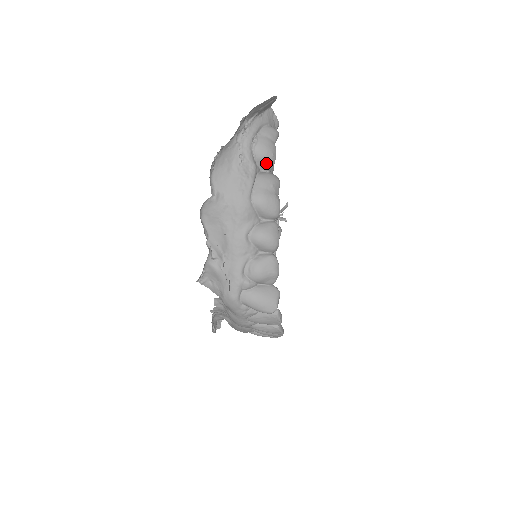
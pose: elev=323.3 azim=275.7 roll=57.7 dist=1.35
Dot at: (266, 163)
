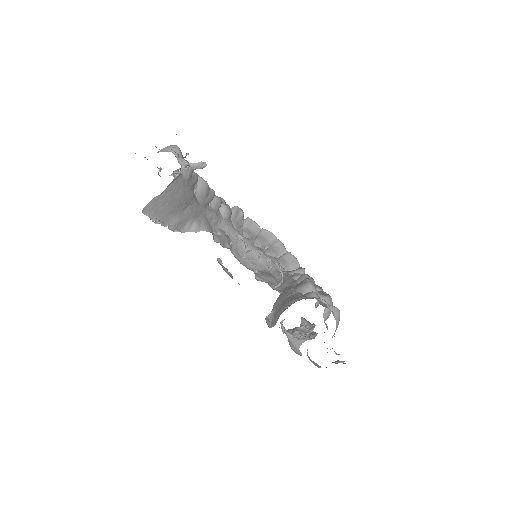
Dot at: occluded
